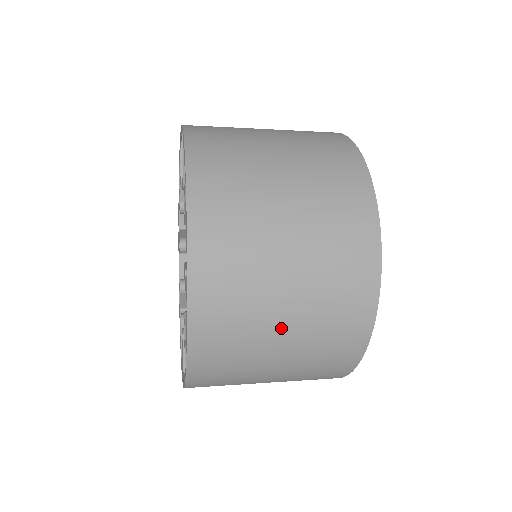
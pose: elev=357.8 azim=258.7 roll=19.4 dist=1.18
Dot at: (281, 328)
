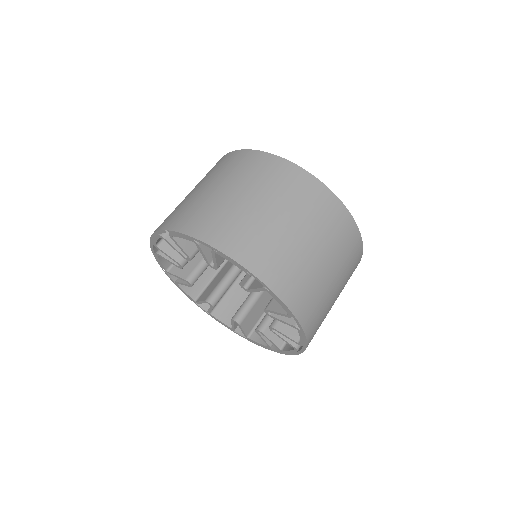
Dot at: occluded
